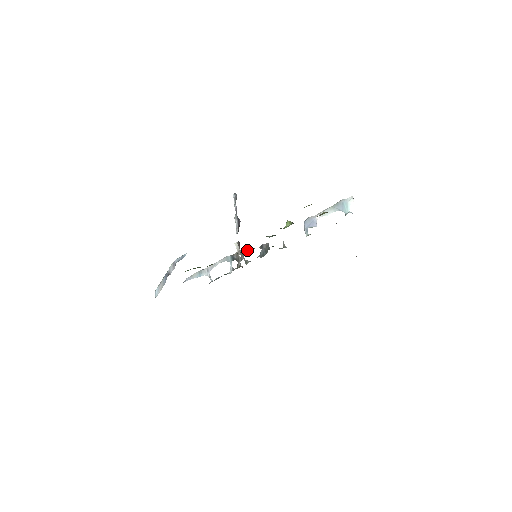
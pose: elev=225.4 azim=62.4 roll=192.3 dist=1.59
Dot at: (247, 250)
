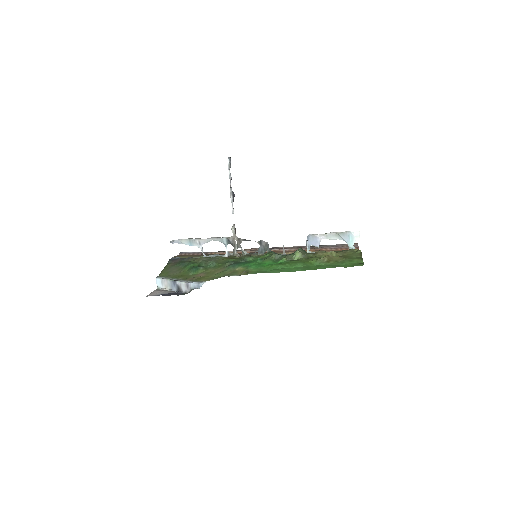
Dot at: (244, 240)
